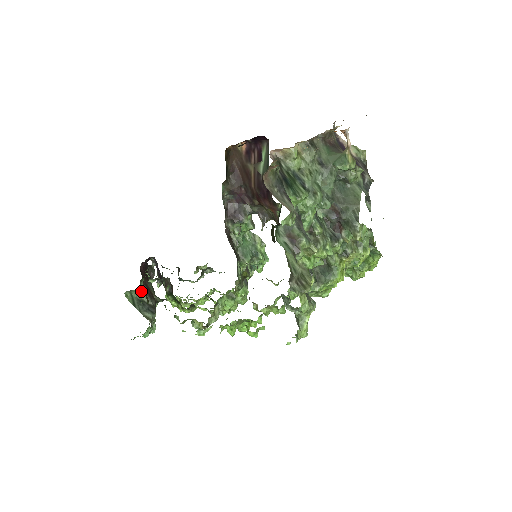
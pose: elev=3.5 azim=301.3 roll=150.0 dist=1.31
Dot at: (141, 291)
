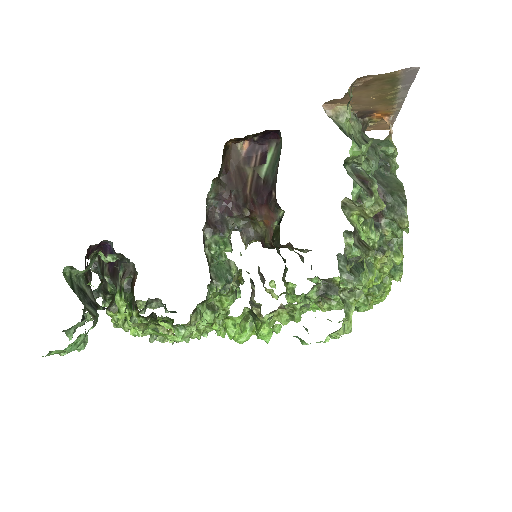
Dot at: (84, 278)
